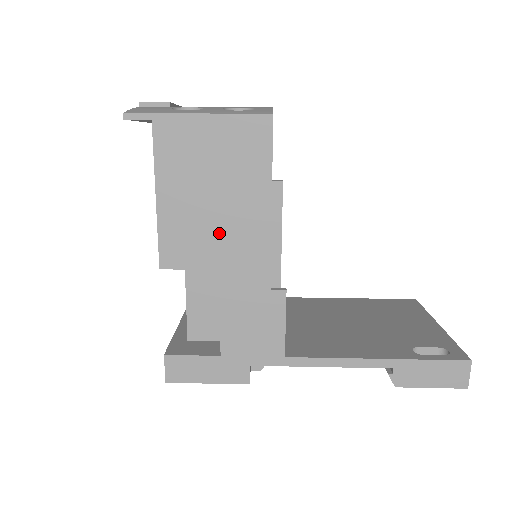
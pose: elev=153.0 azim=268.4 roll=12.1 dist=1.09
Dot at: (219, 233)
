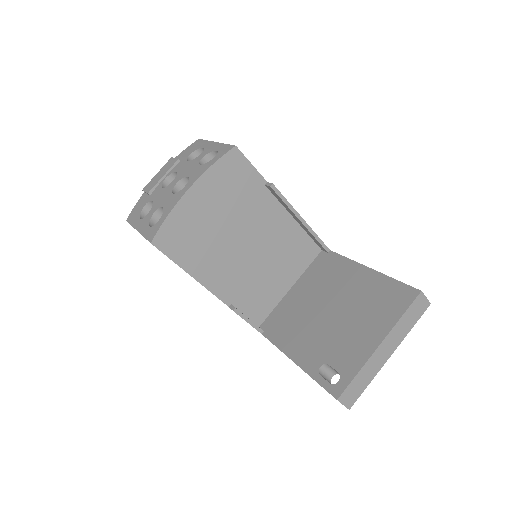
Dot at: occluded
